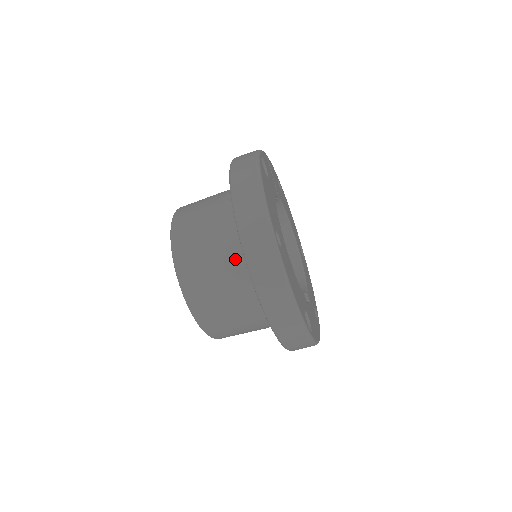
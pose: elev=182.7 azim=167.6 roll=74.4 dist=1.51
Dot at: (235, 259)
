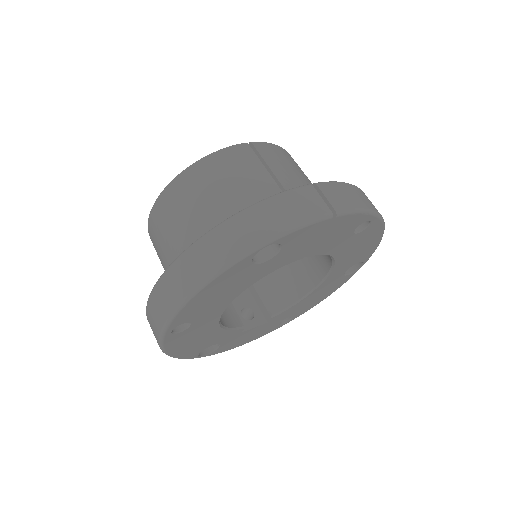
Dot at: occluded
